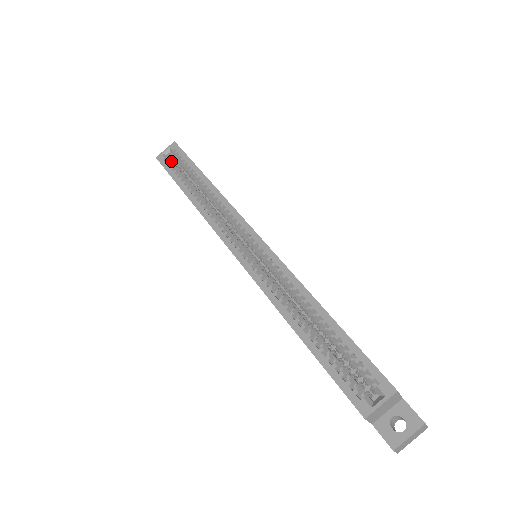
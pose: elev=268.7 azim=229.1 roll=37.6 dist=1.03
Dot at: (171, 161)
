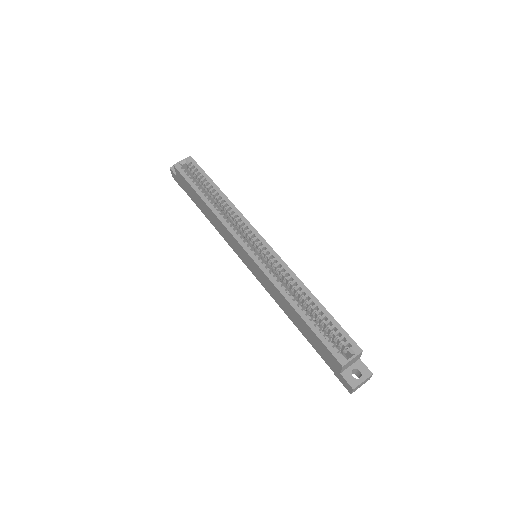
Dot at: (187, 171)
